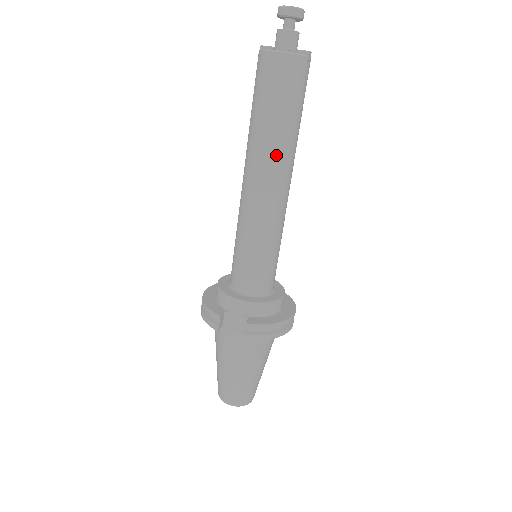
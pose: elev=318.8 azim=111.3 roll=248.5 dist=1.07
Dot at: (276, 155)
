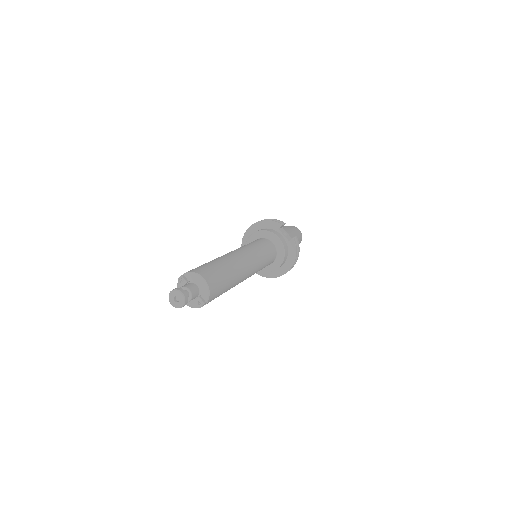
Dot at: occluded
